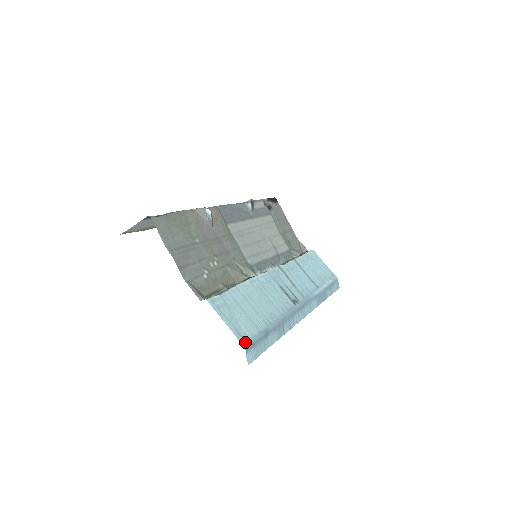
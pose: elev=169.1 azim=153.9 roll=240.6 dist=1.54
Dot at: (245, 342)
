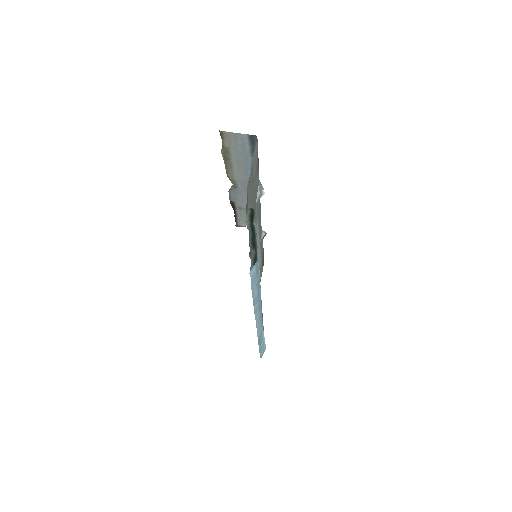
Dot at: occluded
